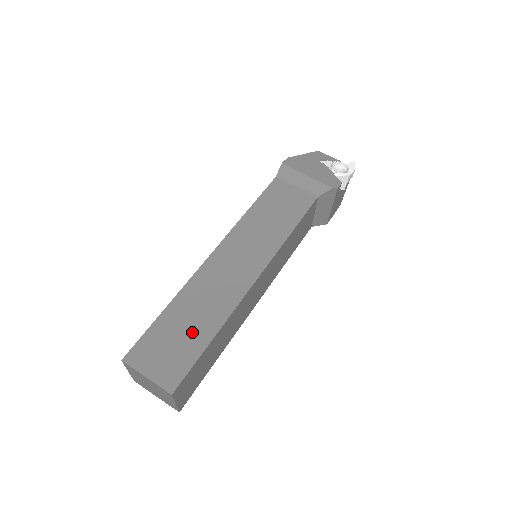
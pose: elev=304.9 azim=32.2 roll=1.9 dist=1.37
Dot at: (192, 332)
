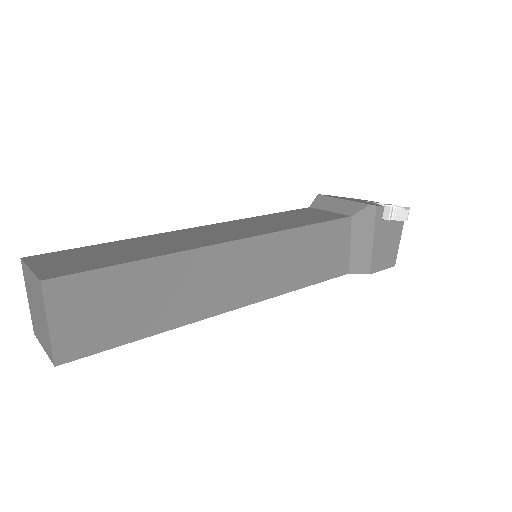
Dot at: (121, 254)
